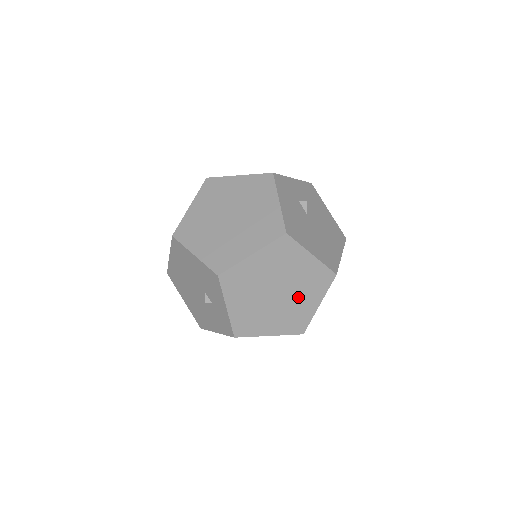
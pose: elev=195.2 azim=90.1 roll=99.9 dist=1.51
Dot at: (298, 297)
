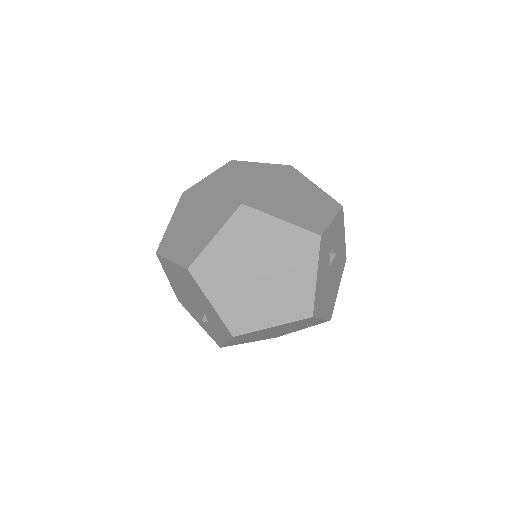
Dot at: (290, 330)
